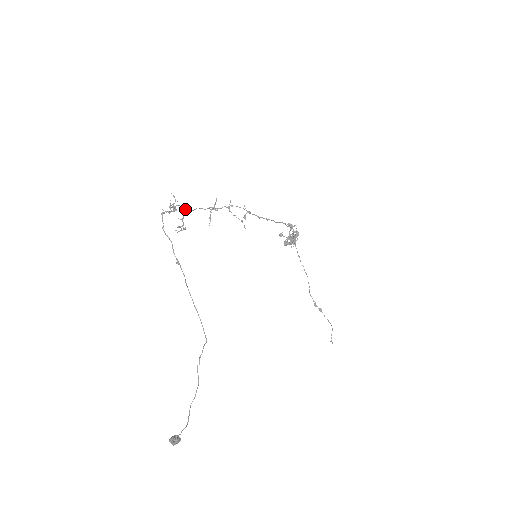
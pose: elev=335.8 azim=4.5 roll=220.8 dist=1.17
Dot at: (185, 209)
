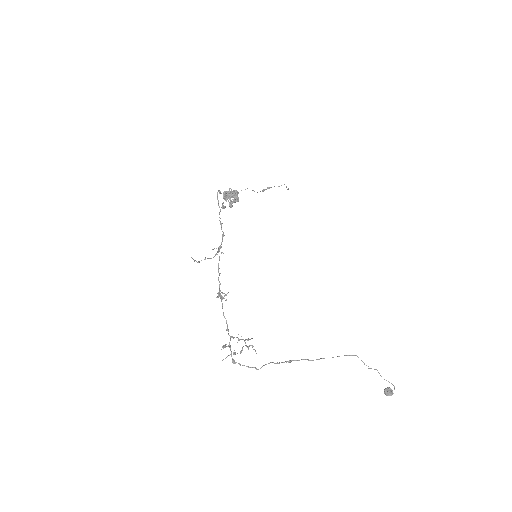
Dot at: (228, 333)
